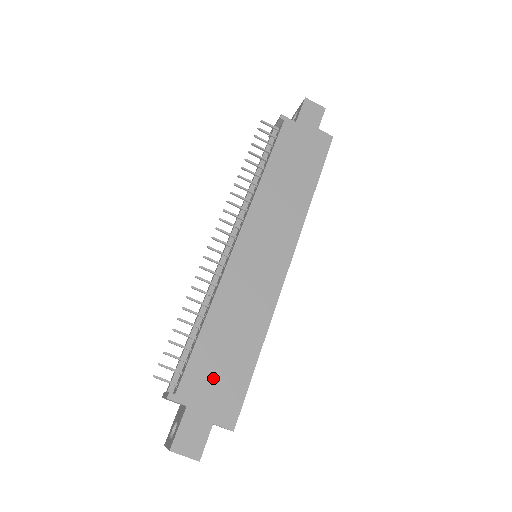
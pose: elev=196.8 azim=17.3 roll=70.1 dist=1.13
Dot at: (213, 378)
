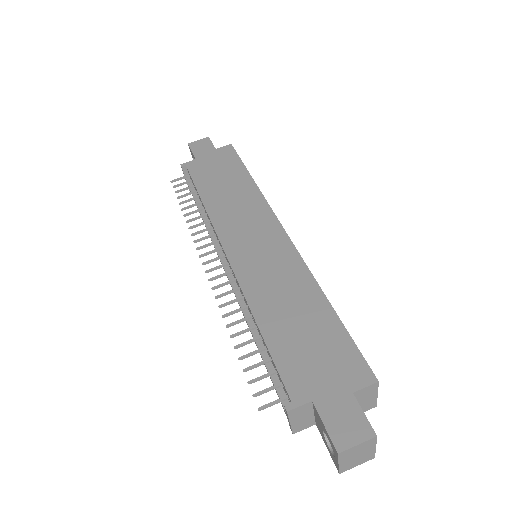
Dot at: (311, 358)
